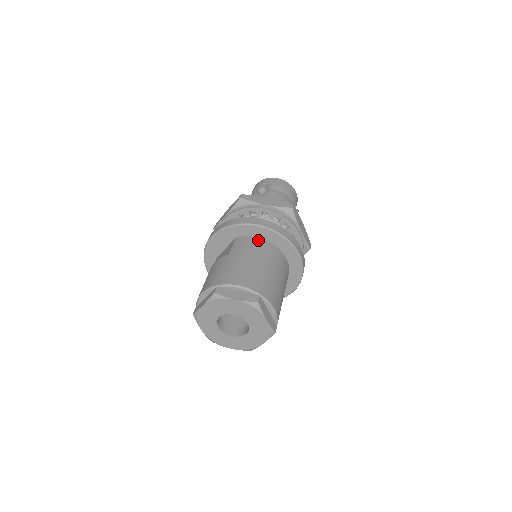
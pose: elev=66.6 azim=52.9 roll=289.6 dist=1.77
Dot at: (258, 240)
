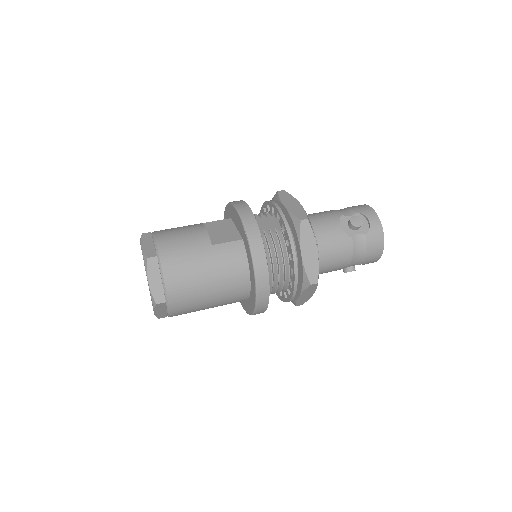
Dot at: (244, 267)
